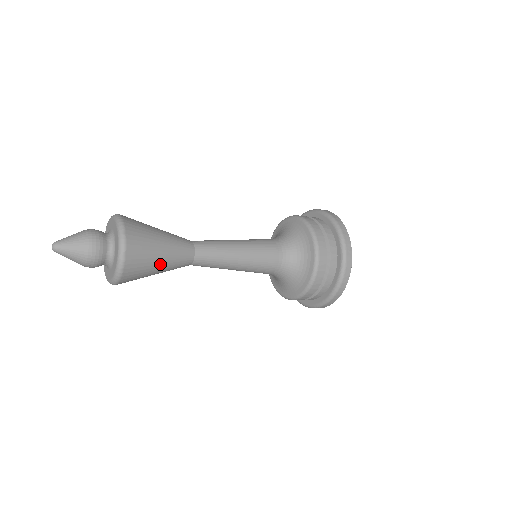
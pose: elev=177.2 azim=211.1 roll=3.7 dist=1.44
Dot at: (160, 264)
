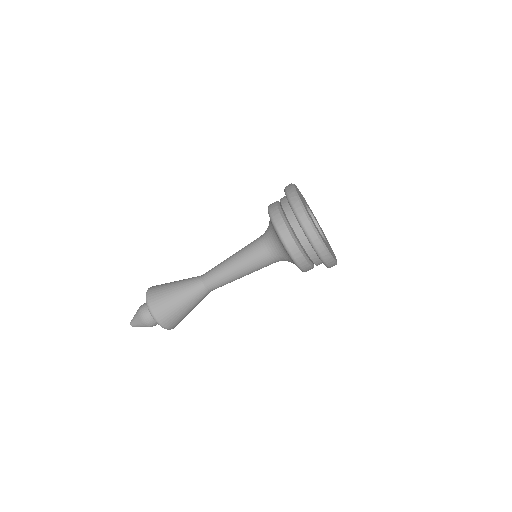
Dot at: (185, 308)
